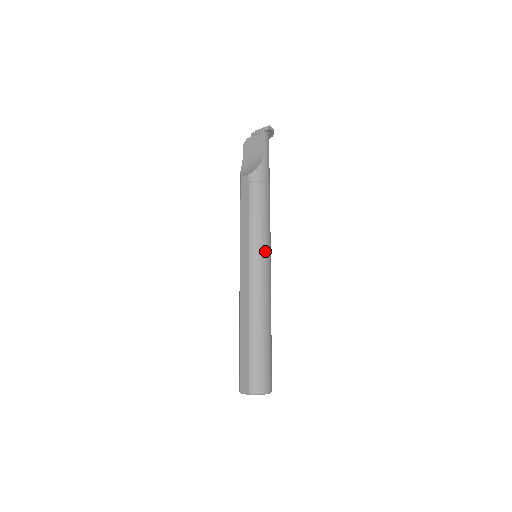
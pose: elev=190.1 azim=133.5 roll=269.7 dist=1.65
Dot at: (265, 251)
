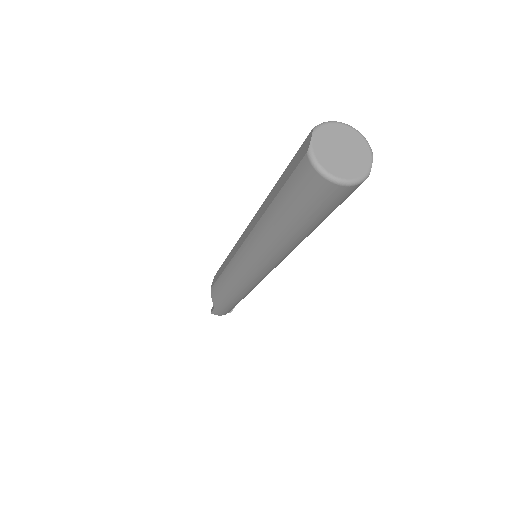
Dot at: occluded
